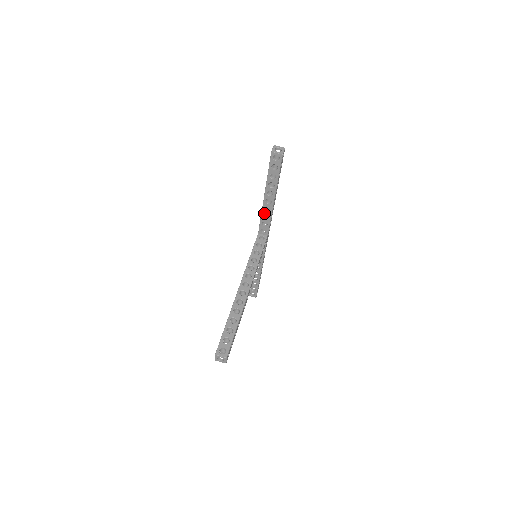
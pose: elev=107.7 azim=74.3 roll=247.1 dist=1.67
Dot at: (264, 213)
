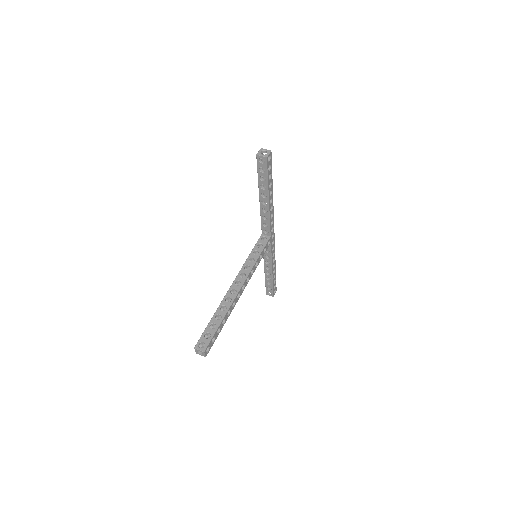
Dot at: (263, 214)
